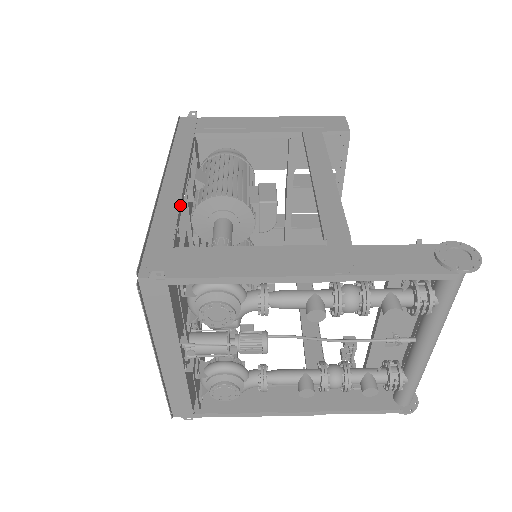
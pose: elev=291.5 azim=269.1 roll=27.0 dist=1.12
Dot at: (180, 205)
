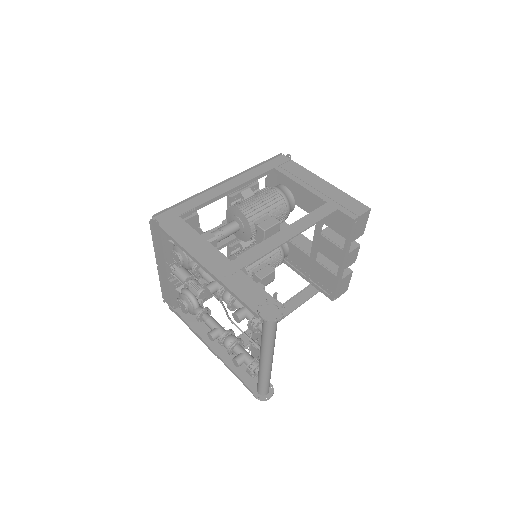
Dot at: (210, 200)
